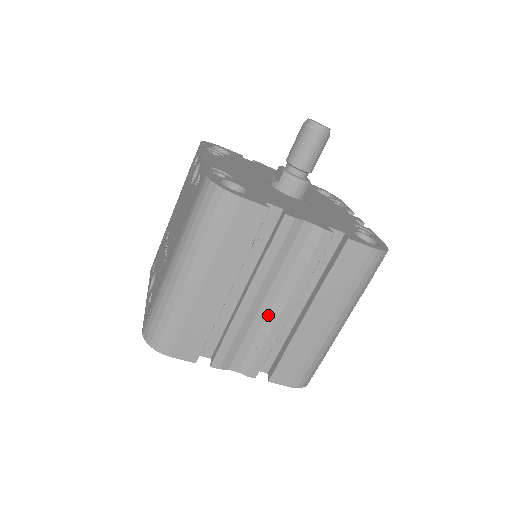
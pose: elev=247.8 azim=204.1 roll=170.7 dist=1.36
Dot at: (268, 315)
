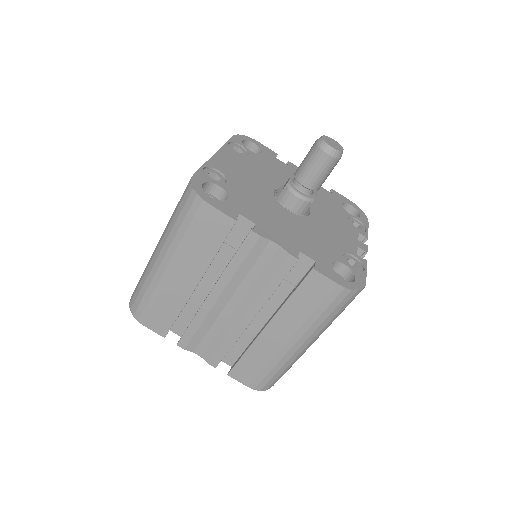
Dot at: (231, 316)
